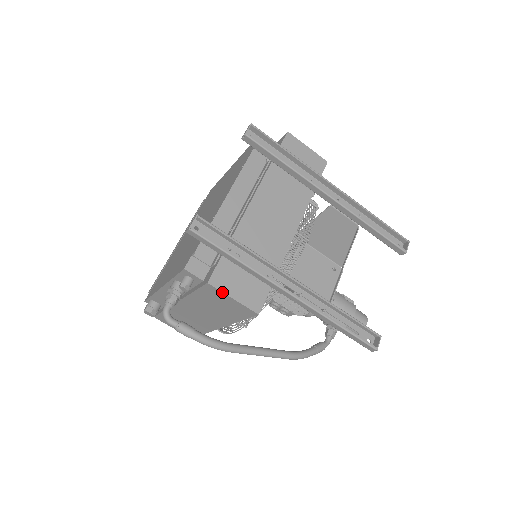
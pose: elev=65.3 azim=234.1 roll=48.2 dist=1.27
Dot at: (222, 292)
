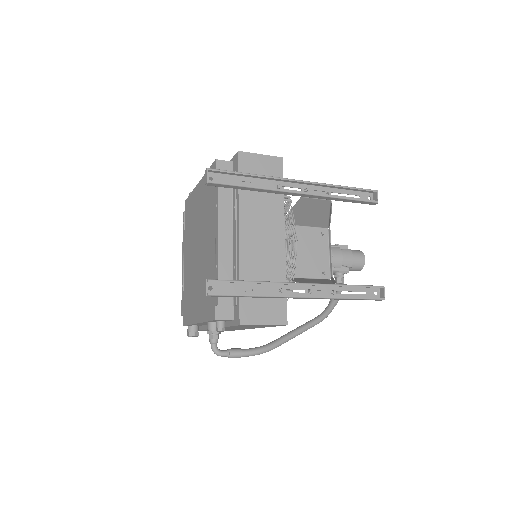
Dot at: (253, 325)
